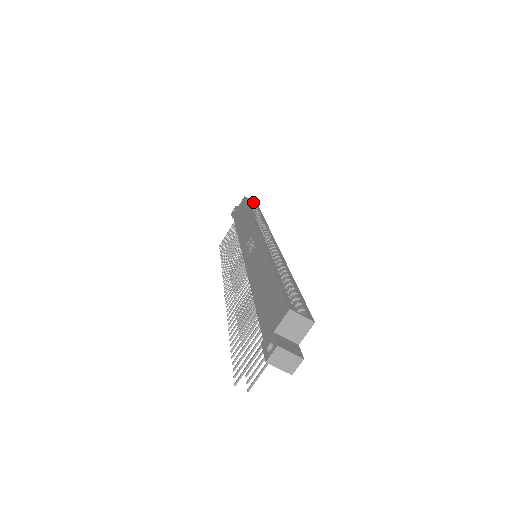
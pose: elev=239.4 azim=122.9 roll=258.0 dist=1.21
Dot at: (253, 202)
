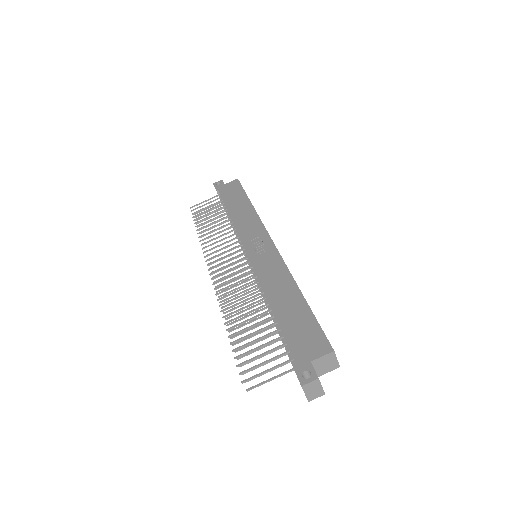
Dot at: occluded
